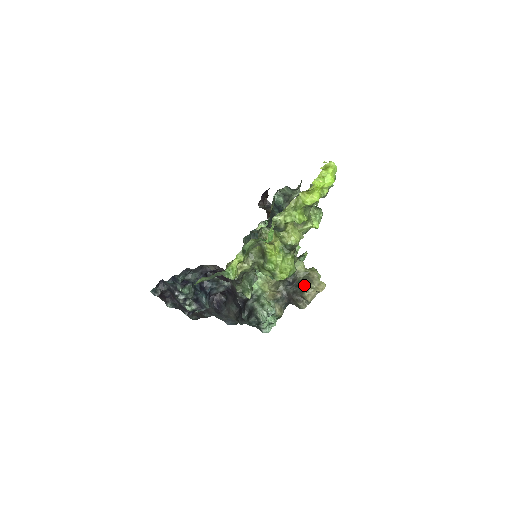
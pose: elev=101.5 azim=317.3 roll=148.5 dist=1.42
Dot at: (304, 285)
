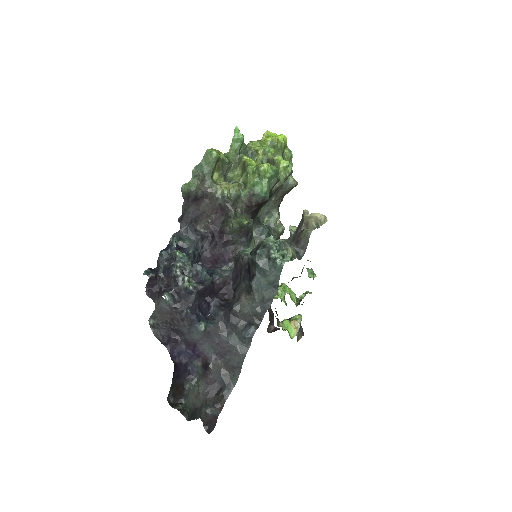
Dot at: (302, 216)
